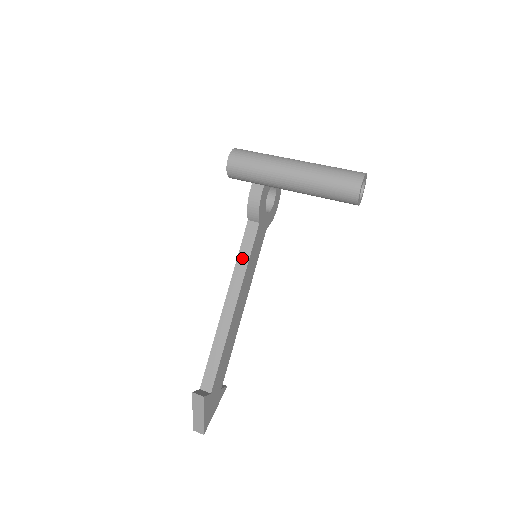
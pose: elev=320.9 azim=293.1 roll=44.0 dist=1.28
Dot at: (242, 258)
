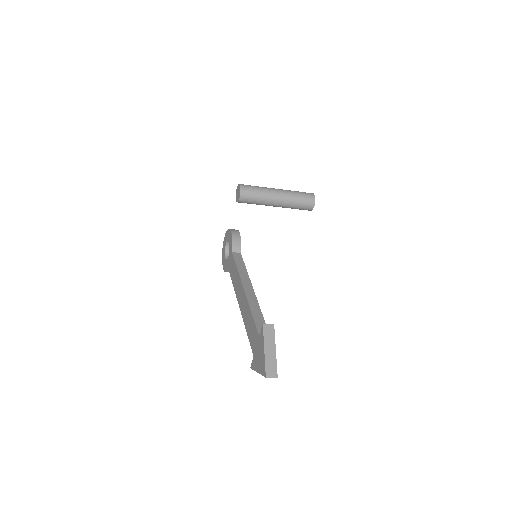
Dot at: (241, 267)
